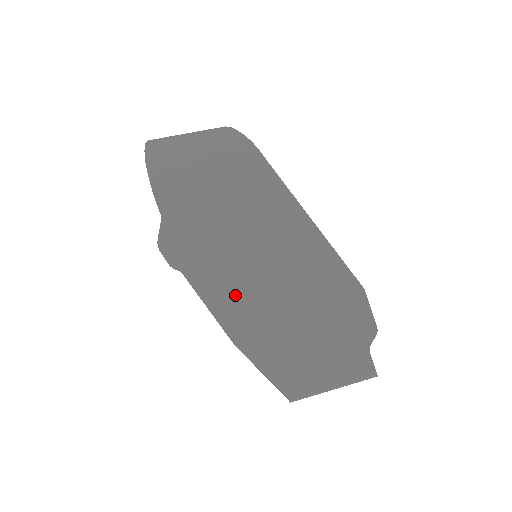
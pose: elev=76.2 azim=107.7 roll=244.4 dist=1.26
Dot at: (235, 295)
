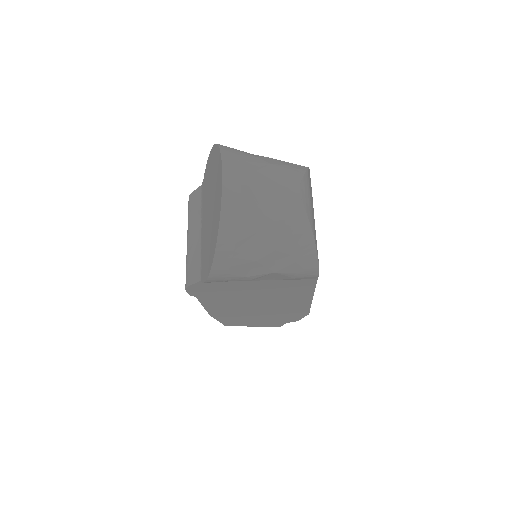
Dot at: (228, 307)
